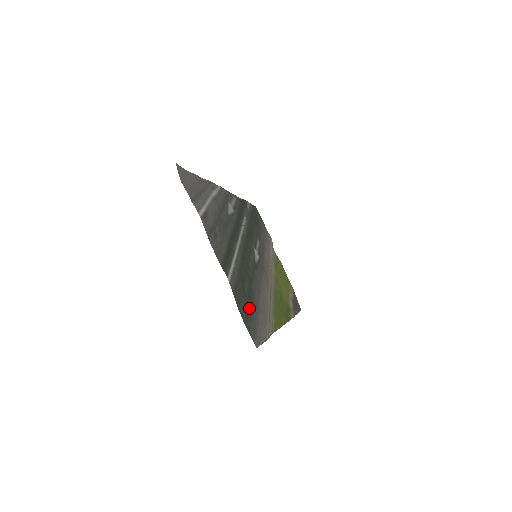
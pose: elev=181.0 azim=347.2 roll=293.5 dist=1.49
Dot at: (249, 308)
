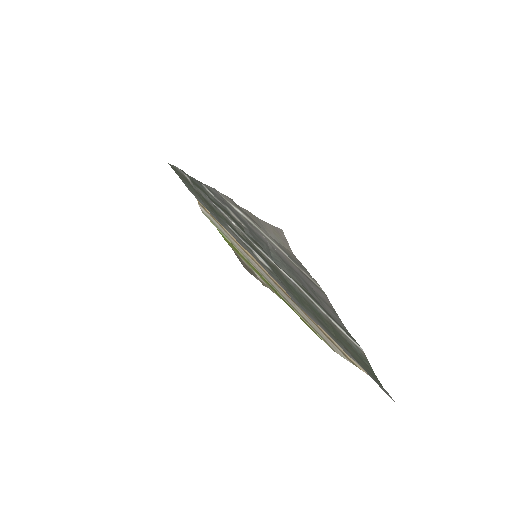
Dot at: occluded
